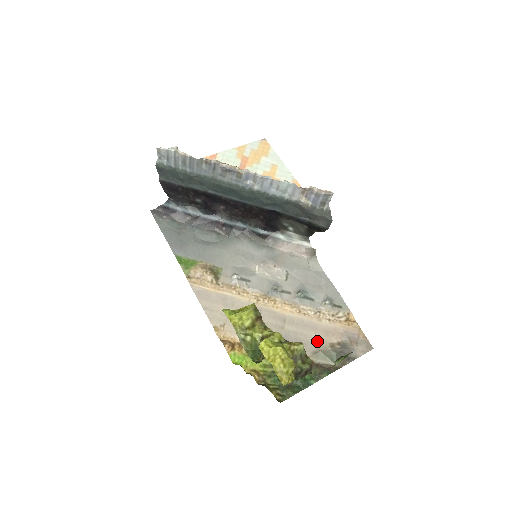
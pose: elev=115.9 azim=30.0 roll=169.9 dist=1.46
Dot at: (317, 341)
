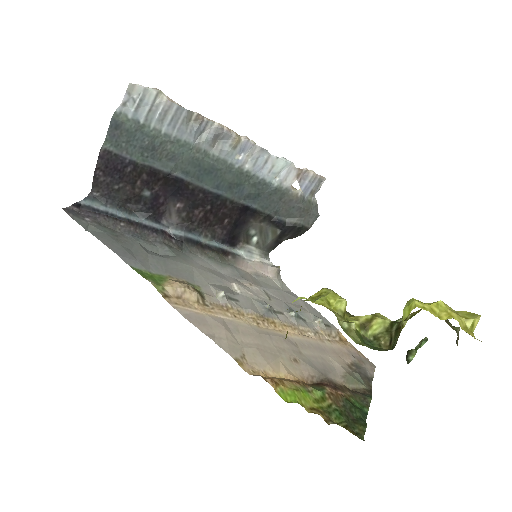
Dot at: (337, 364)
